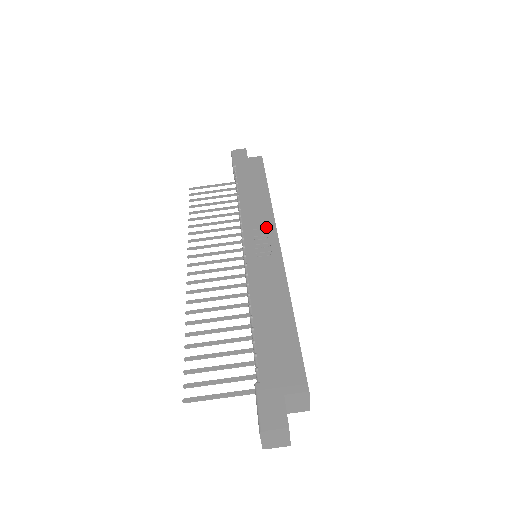
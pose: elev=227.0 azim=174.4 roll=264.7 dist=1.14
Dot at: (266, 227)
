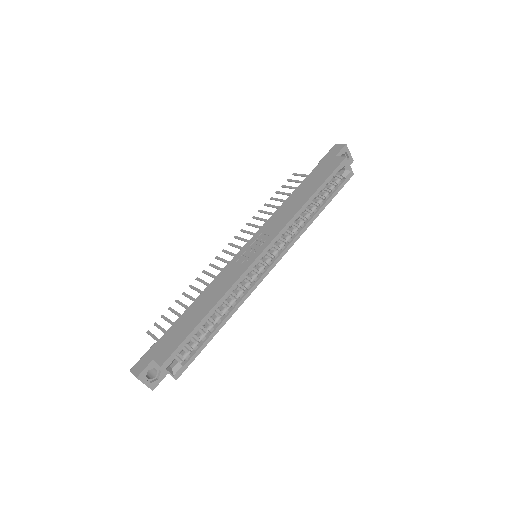
Dot at: (270, 235)
